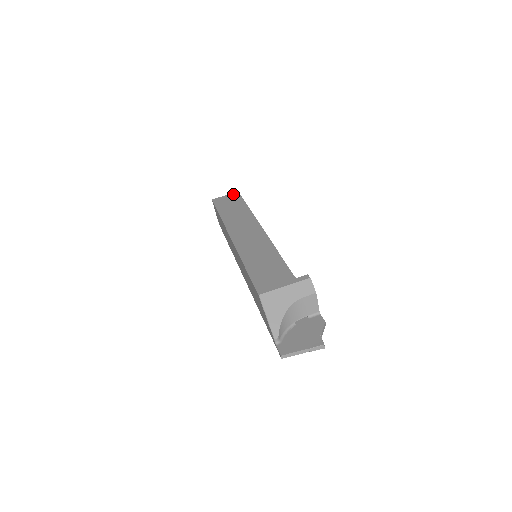
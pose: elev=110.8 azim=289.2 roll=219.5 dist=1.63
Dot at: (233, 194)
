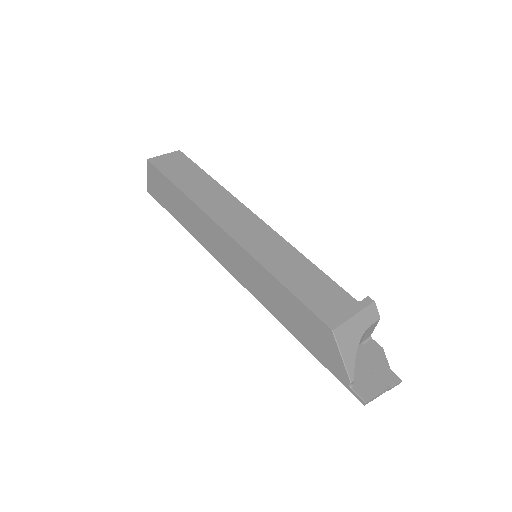
Dot at: (175, 154)
